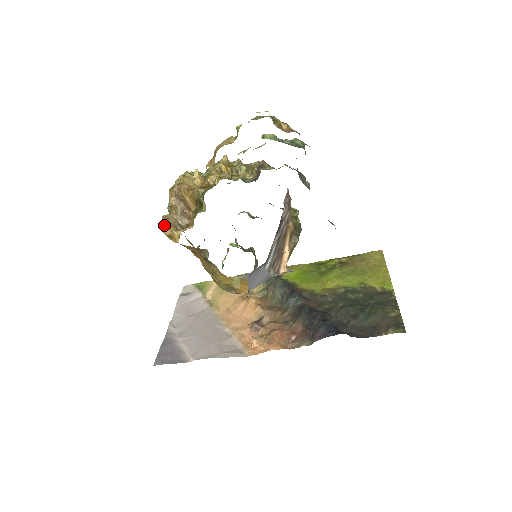
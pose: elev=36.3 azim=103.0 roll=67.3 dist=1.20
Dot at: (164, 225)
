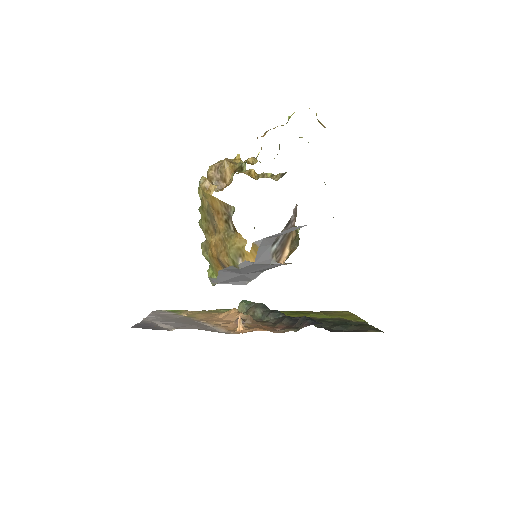
Dot at: (204, 179)
